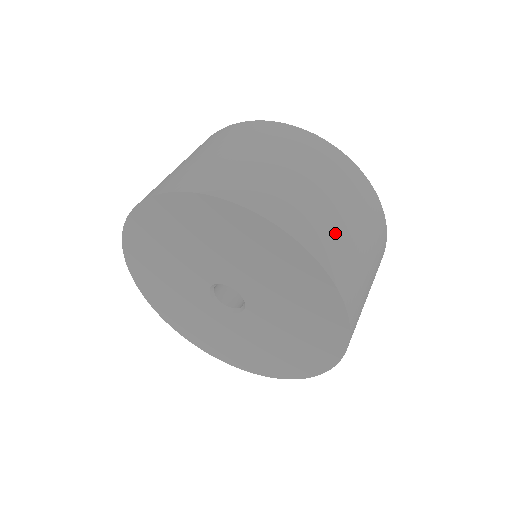
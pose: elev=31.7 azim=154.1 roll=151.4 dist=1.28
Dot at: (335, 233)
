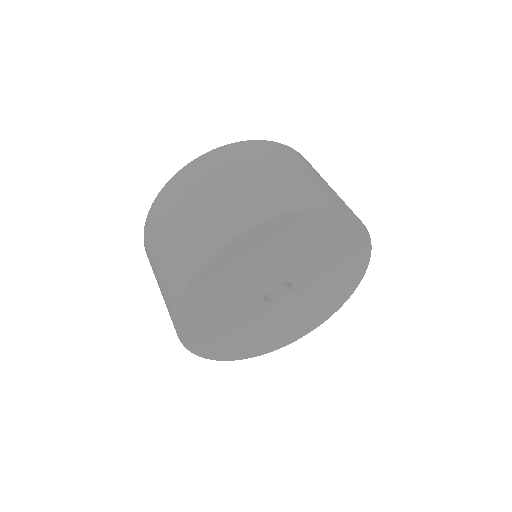
Dot at: (284, 187)
